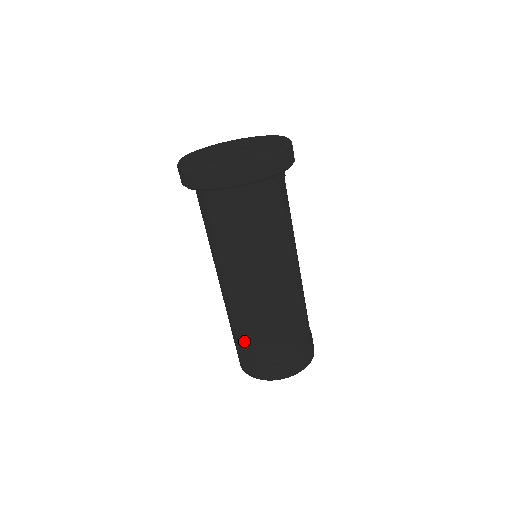
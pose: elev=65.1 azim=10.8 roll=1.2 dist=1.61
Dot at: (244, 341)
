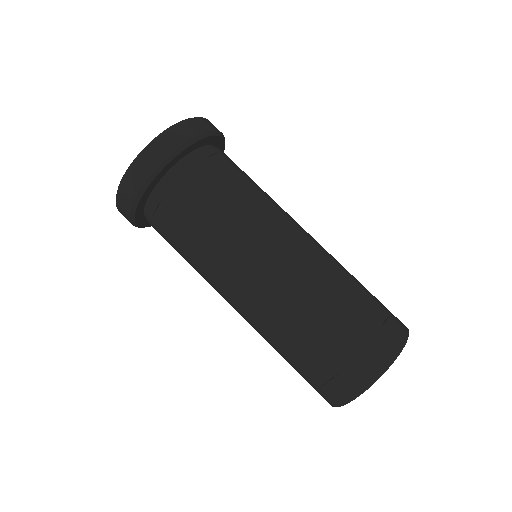
Dot at: (338, 318)
